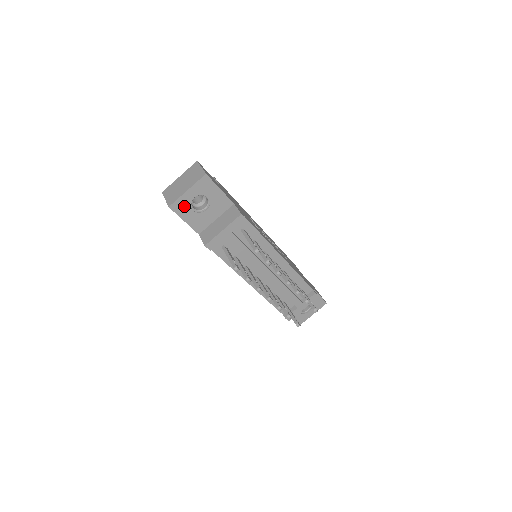
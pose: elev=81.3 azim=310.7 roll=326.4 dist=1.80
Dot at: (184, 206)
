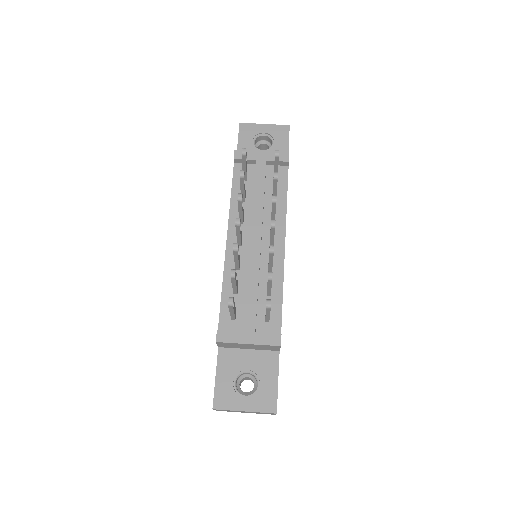
Dot at: (250, 133)
